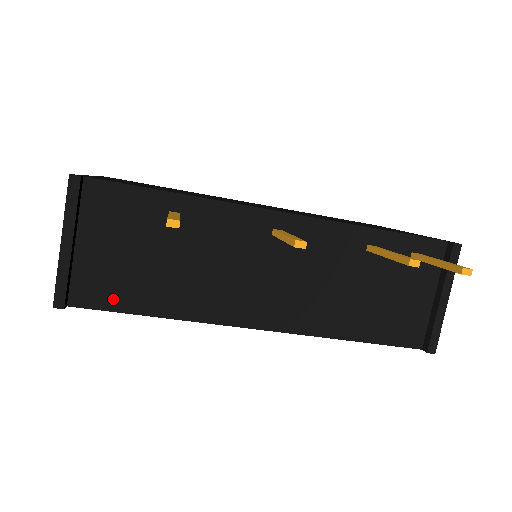
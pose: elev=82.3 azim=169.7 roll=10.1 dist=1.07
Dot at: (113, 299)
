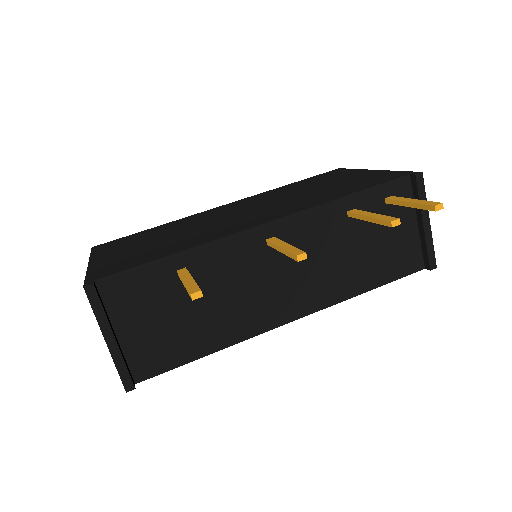
Dot at: (168, 360)
